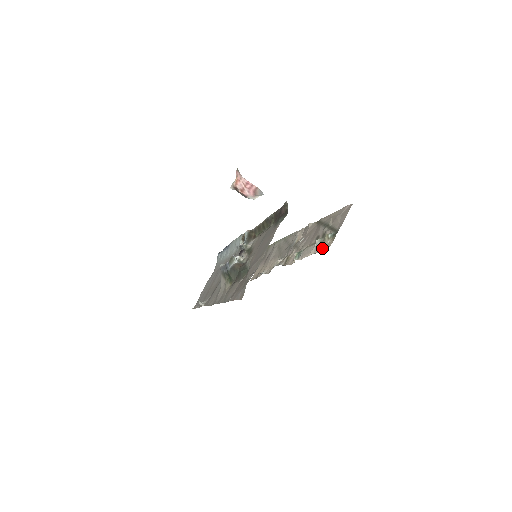
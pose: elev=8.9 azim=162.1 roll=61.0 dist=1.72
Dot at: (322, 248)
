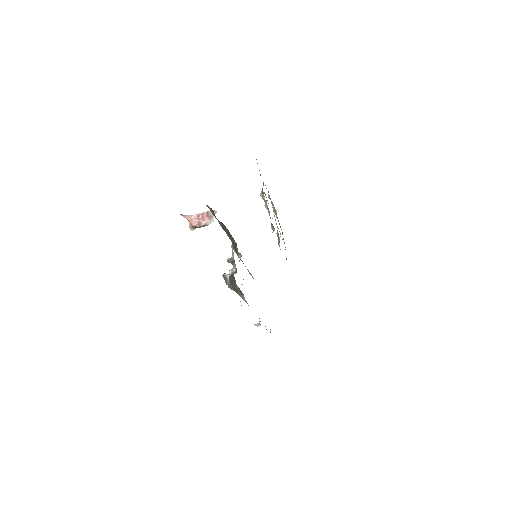
Dot at: occluded
